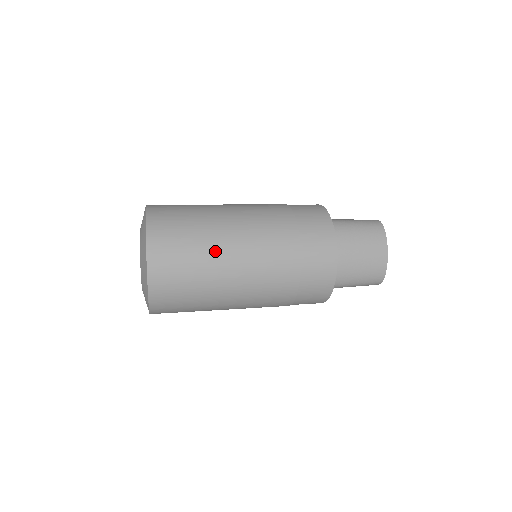
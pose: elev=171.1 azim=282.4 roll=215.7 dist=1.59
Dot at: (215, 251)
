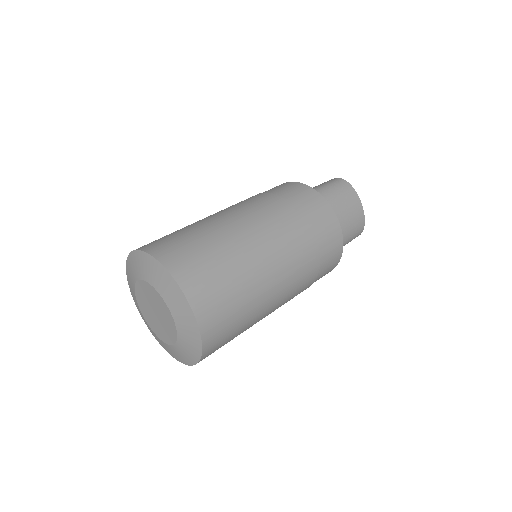
Dot at: (248, 267)
